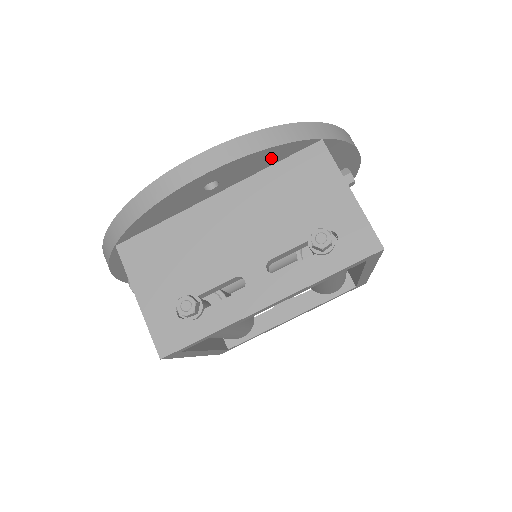
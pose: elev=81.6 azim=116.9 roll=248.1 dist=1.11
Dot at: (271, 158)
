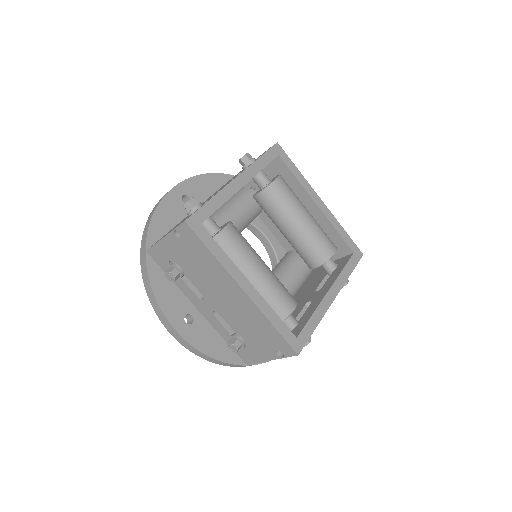
Dot at: (212, 184)
